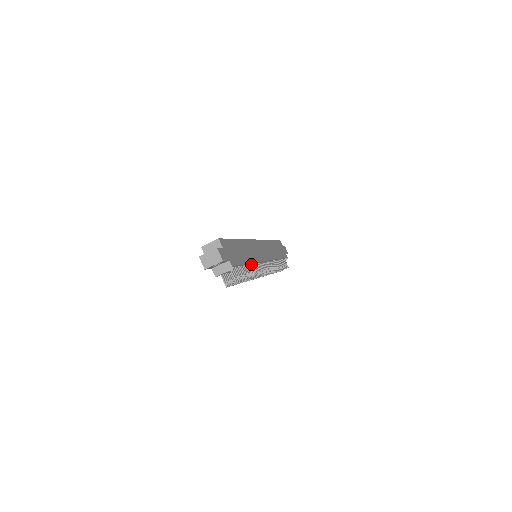
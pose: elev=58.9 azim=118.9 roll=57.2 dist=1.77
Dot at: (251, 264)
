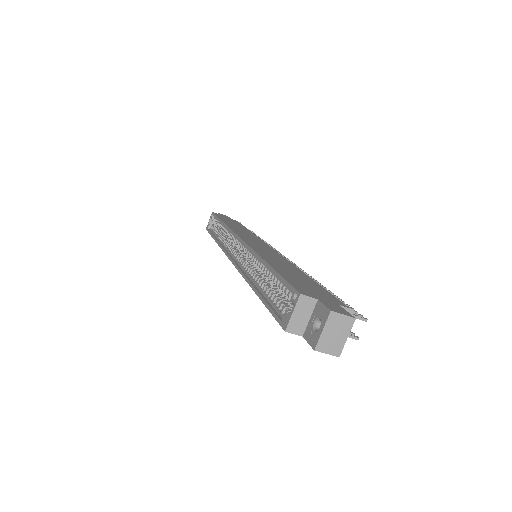
Dot at: occluded
